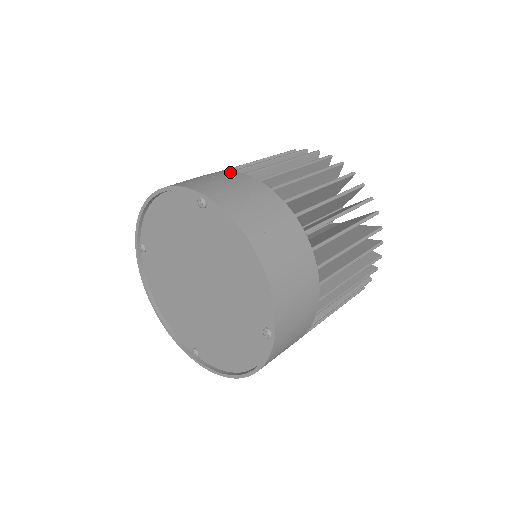
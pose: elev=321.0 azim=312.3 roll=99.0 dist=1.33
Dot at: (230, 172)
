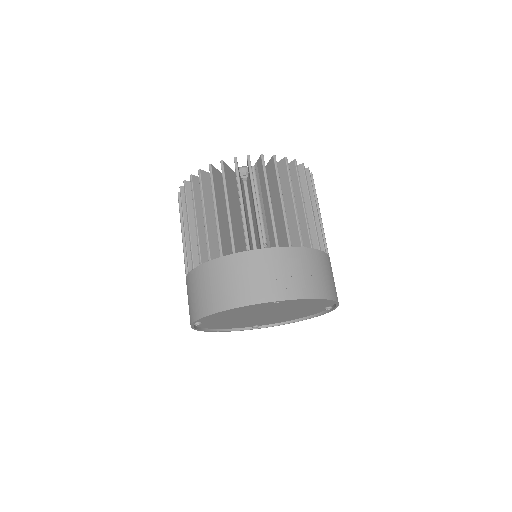
Dot at: (251, 254)
